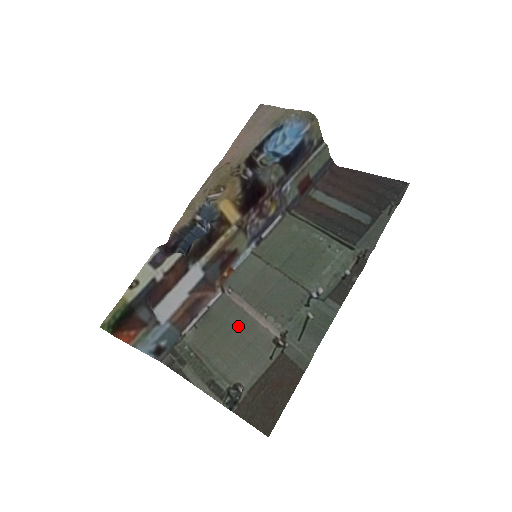
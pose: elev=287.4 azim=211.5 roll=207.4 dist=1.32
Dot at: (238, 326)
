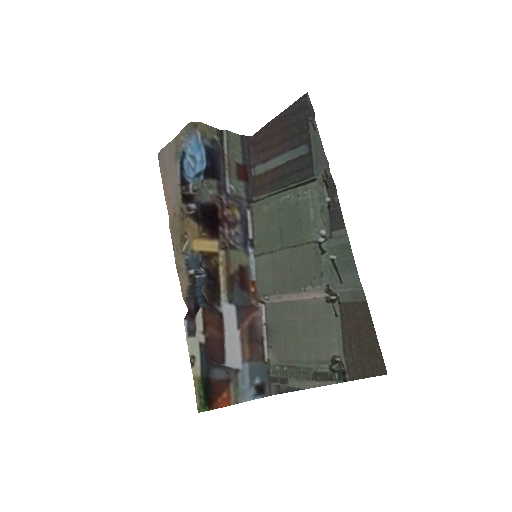
Dot at: (295, 317)
